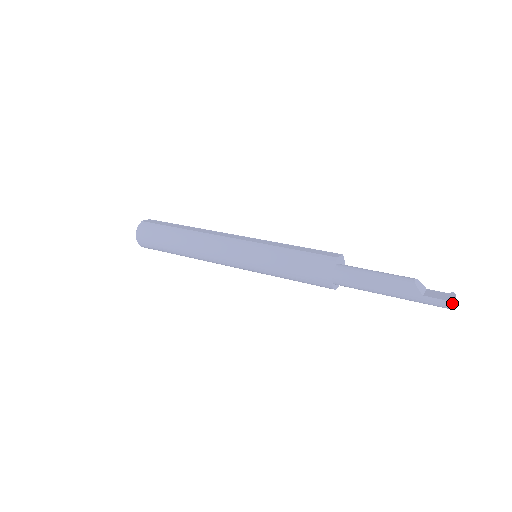
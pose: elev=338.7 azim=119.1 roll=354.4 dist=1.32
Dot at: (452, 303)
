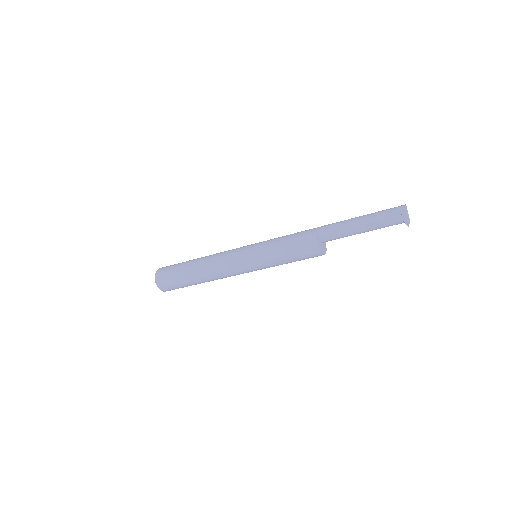
Dot at: (405, 205)
